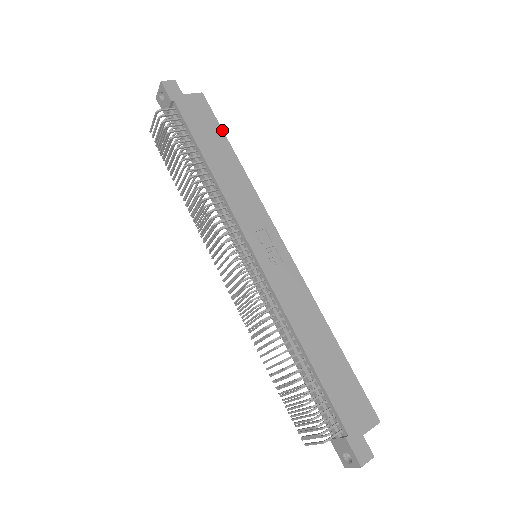
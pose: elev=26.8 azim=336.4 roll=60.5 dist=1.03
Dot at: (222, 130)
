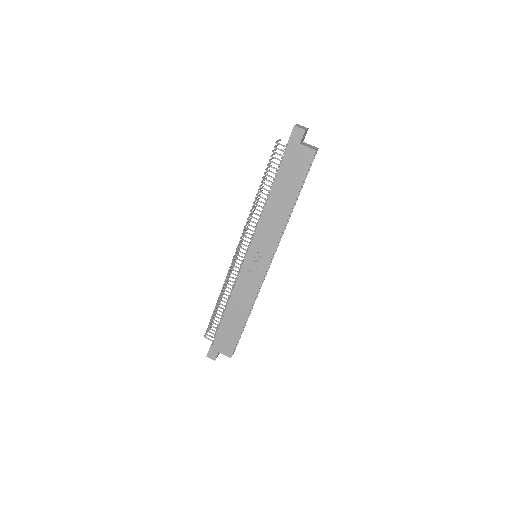
Dot at: occluded
